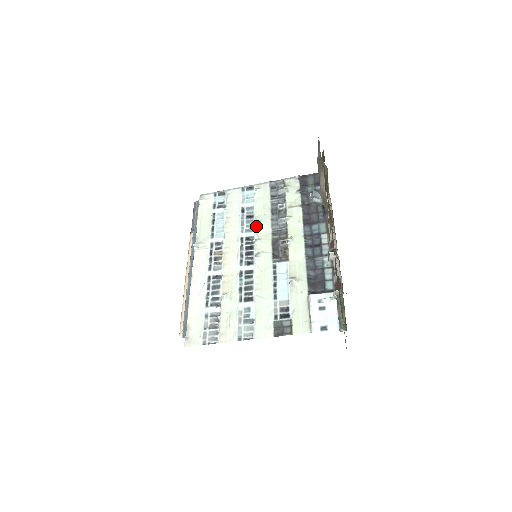
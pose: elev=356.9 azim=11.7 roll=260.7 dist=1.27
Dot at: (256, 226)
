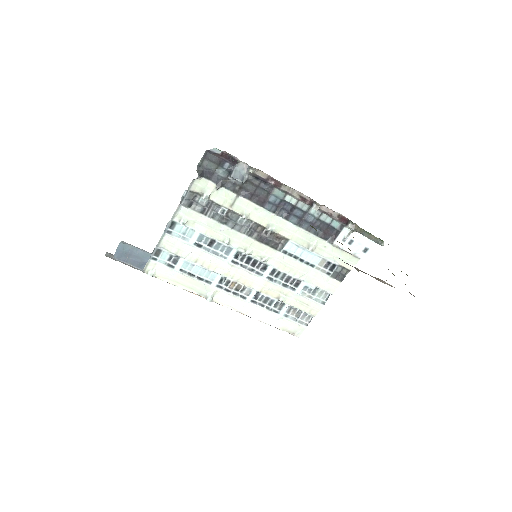
Dot at: (230, 245)
